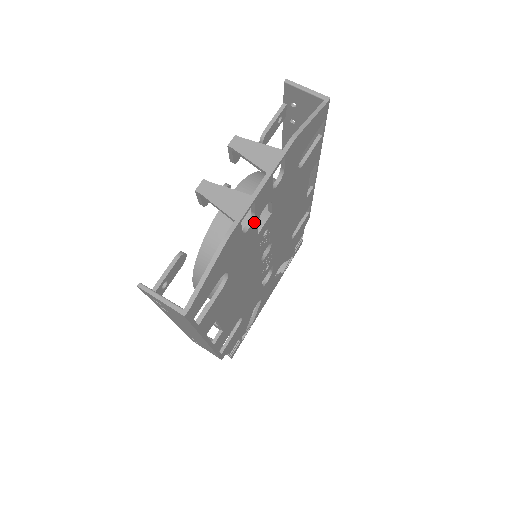
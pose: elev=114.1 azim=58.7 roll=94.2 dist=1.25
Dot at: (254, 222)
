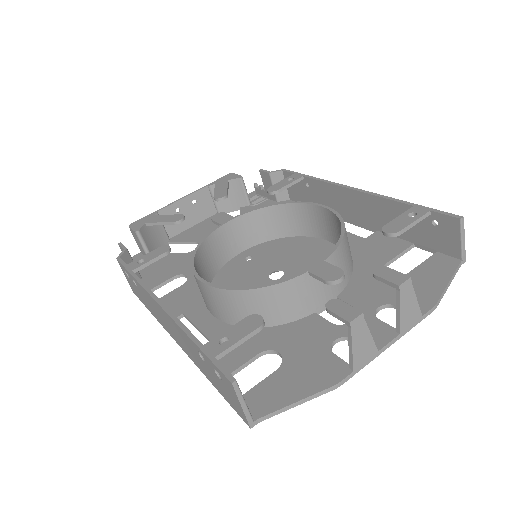
Dot at: (340, 336)
